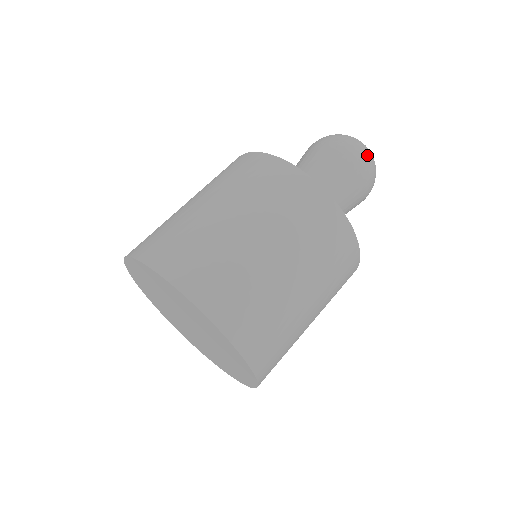
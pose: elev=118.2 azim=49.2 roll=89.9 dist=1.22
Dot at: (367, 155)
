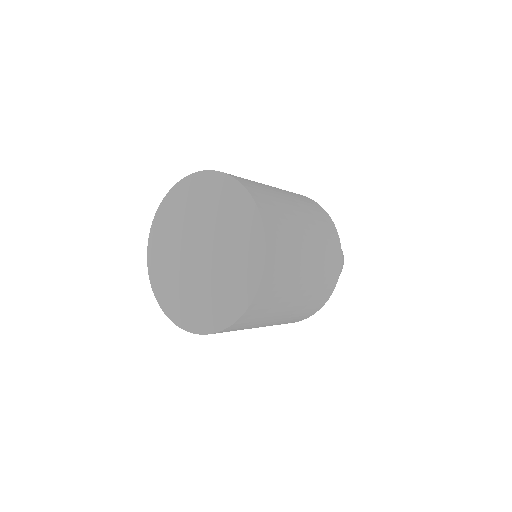
Dot at: occluded
